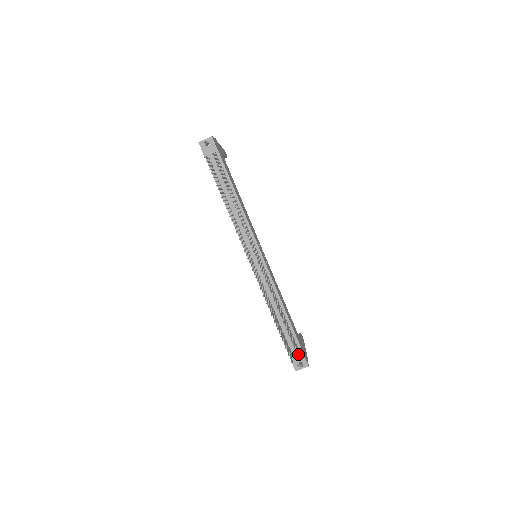
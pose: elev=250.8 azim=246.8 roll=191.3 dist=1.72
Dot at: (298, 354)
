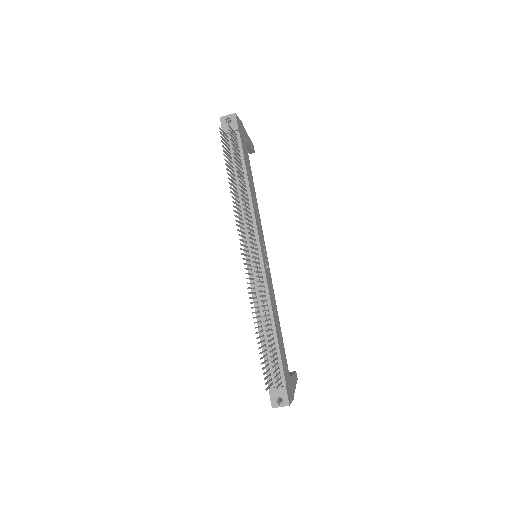
Dot at: (279, 386)
